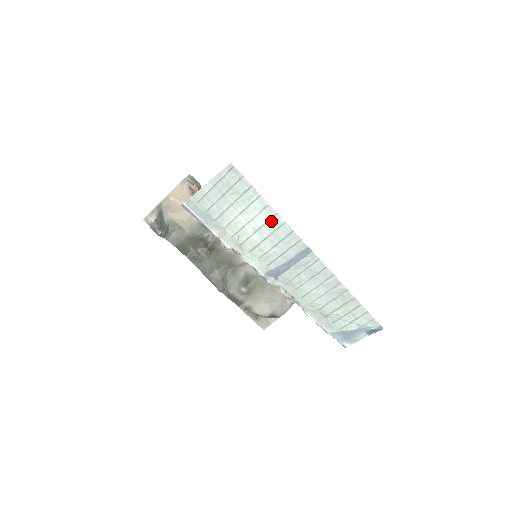
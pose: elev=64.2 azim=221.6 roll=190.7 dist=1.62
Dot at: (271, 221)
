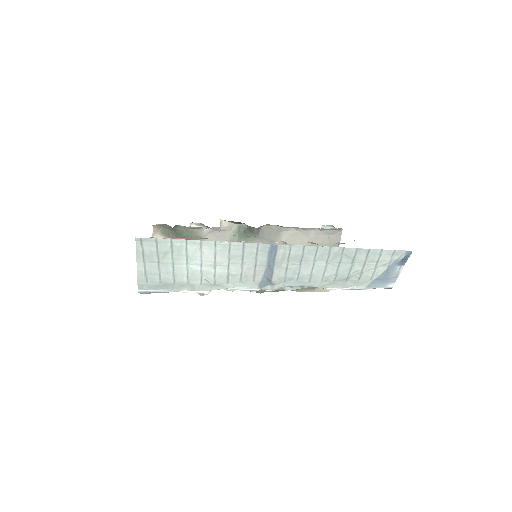
Dot at: (217, 250)
